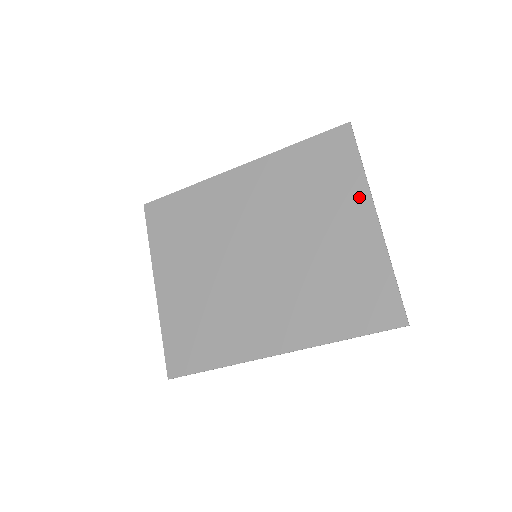
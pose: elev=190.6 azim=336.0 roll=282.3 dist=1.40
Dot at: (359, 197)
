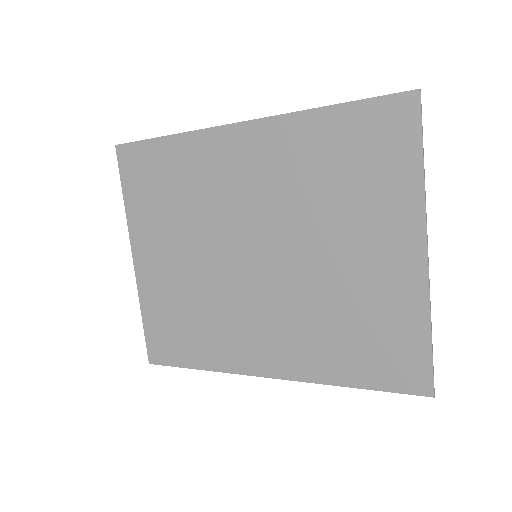
Dot at: (407, 216)
